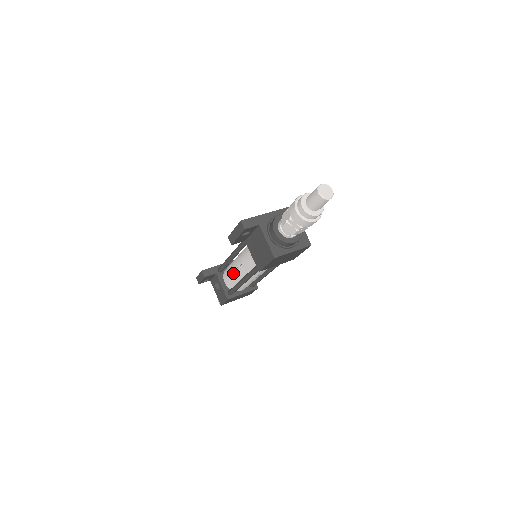
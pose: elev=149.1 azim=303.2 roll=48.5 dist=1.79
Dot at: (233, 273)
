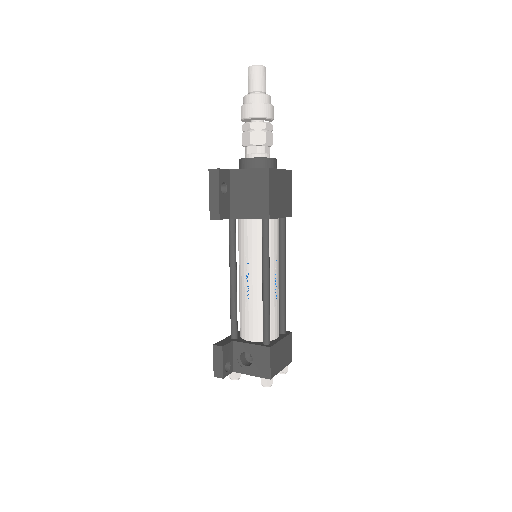
Dot at: (249, 301)
